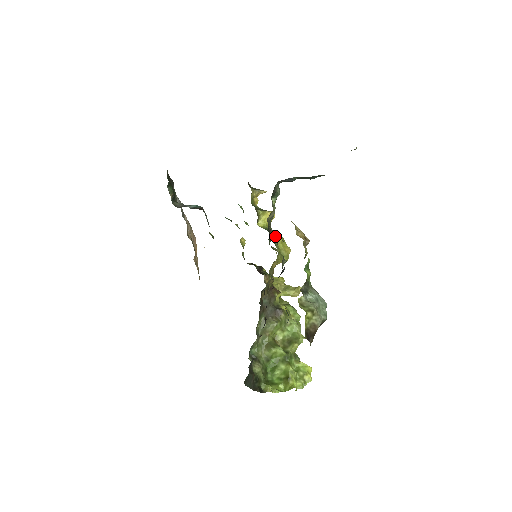
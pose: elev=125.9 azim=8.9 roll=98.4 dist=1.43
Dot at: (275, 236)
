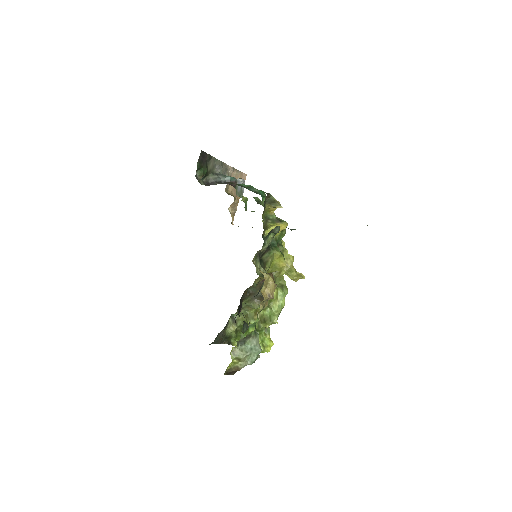
Dot at: occluded
